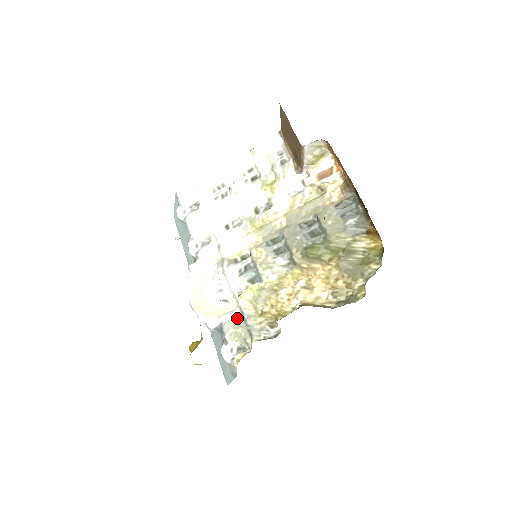
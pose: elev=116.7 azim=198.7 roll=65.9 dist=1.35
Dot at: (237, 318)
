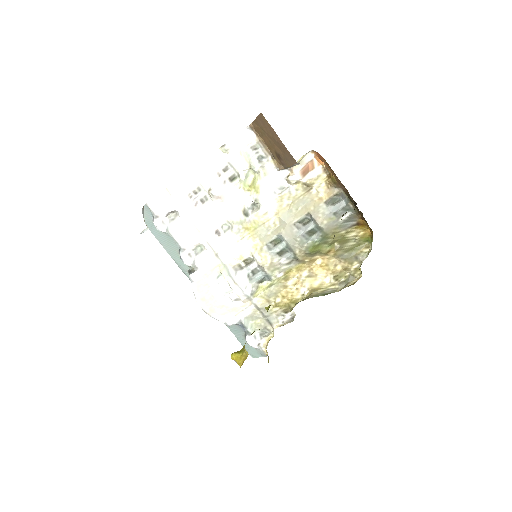
Dot at: (254, 313)
